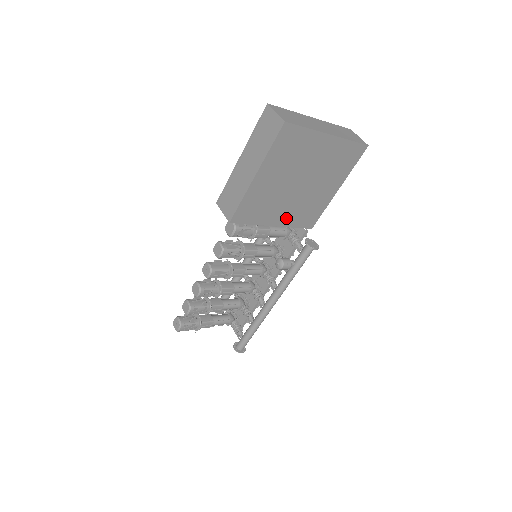
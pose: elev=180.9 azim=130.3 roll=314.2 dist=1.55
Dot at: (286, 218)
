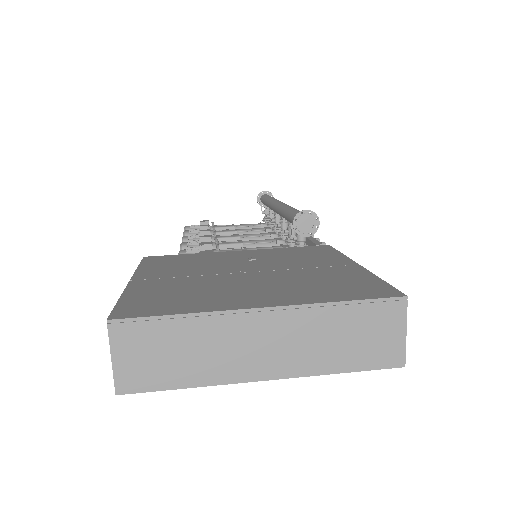
Dot at: occluded
